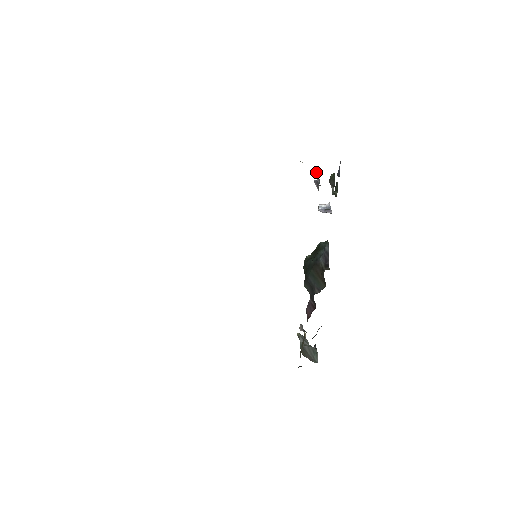
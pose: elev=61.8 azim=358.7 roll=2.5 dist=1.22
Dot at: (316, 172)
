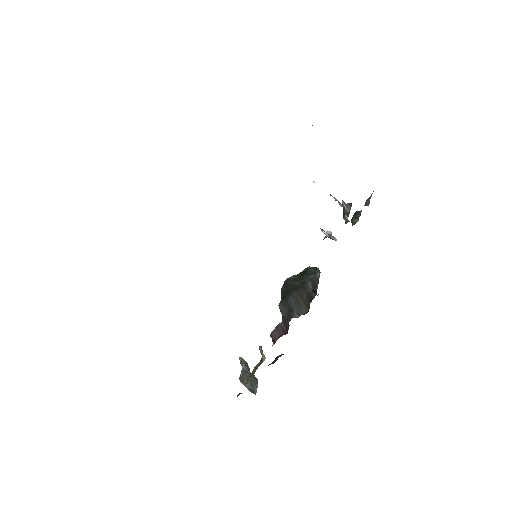
Dot at: occluded
